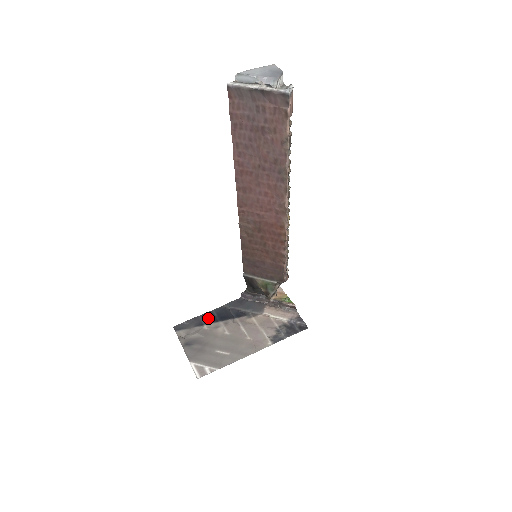
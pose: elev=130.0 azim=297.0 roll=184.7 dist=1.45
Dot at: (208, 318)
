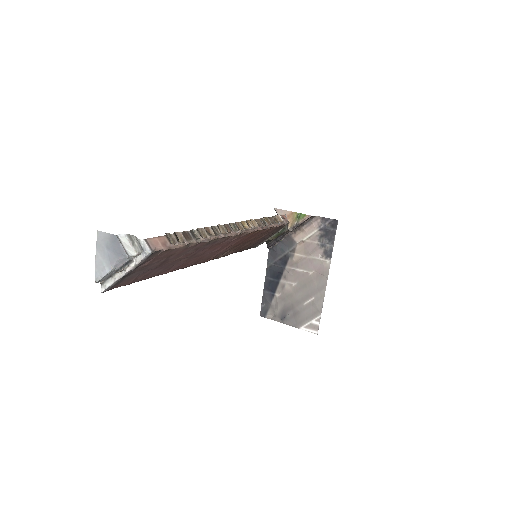
Dot at: (270, 287)
